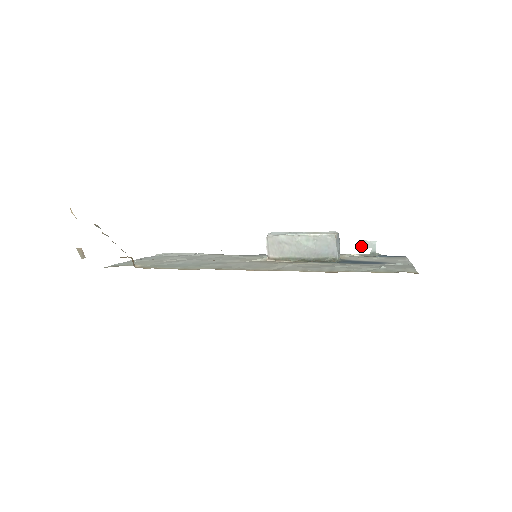
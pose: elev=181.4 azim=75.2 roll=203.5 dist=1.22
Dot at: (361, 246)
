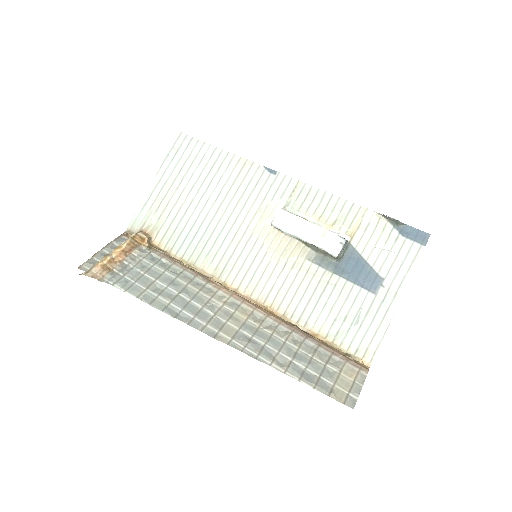
Dot at: occluded
